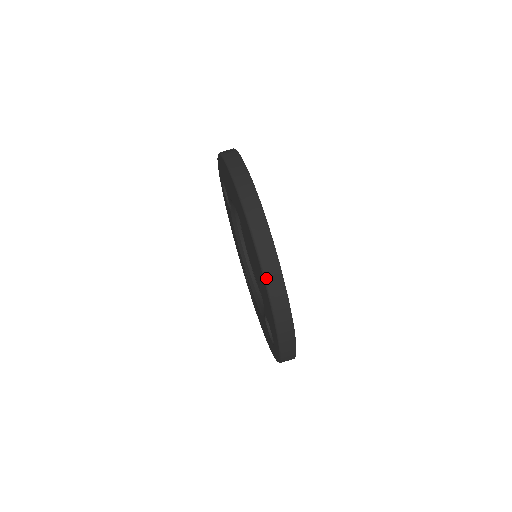
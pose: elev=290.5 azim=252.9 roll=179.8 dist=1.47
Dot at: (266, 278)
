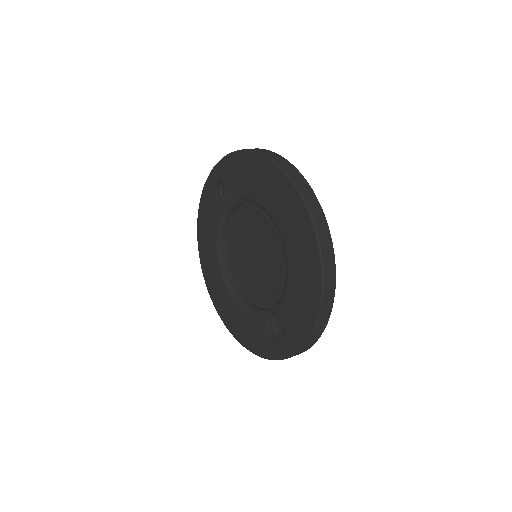
Dot at: (324, 270)
